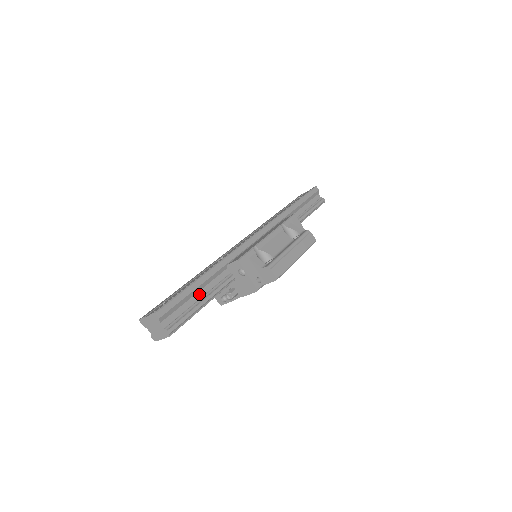
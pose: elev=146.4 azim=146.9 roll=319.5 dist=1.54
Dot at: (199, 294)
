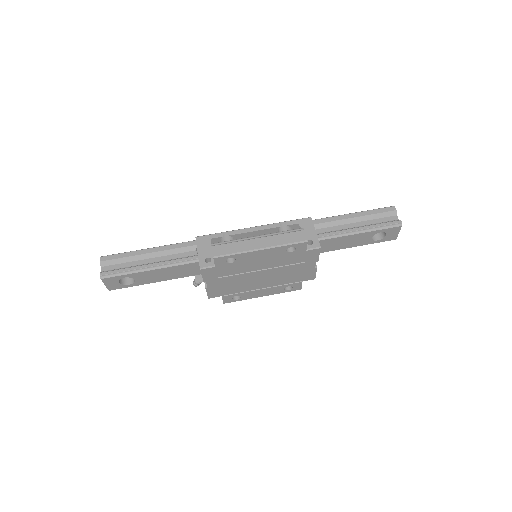
Dot at: (153, 260)
